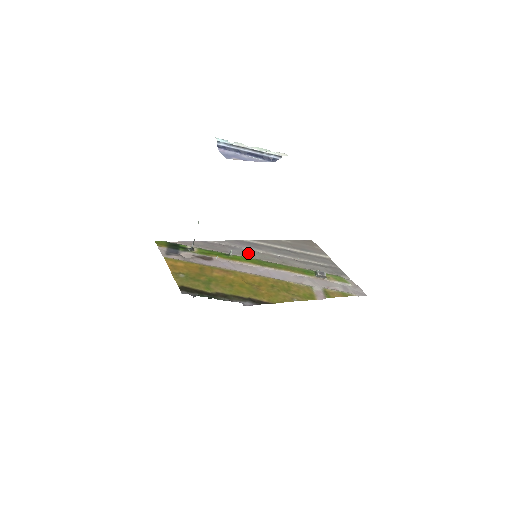
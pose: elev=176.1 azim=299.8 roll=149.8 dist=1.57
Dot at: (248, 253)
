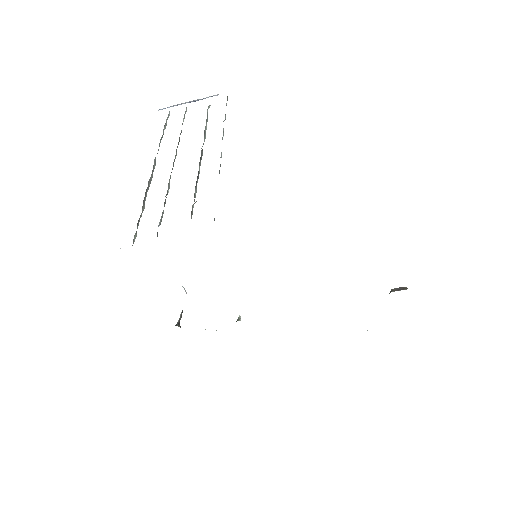
Dot at: occluded
